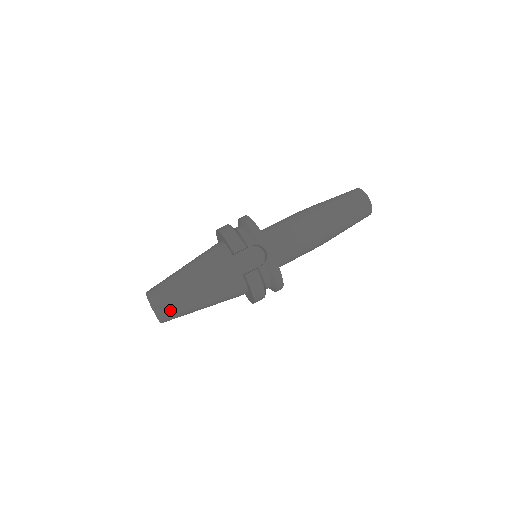
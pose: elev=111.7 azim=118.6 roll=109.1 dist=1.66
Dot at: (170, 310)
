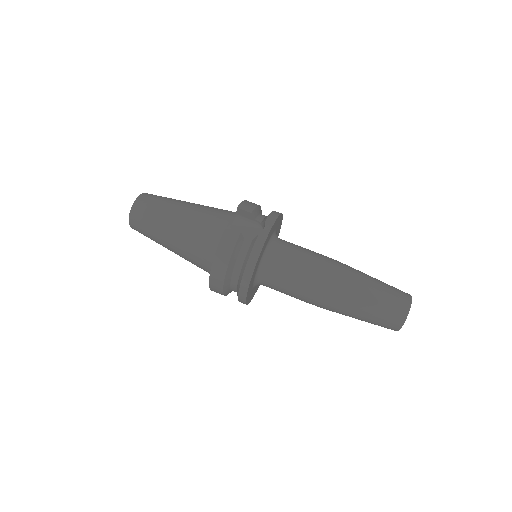
Dot at: (145, 211)
